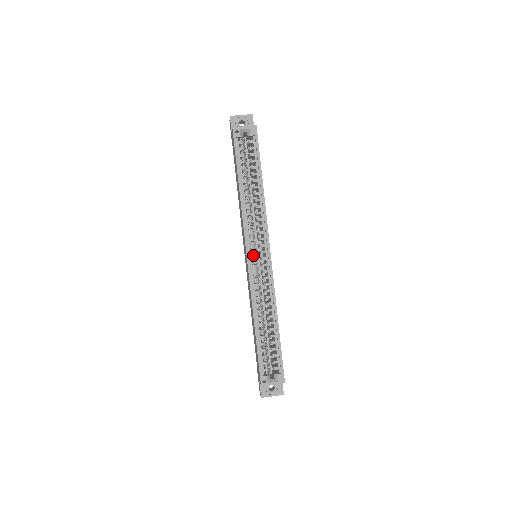
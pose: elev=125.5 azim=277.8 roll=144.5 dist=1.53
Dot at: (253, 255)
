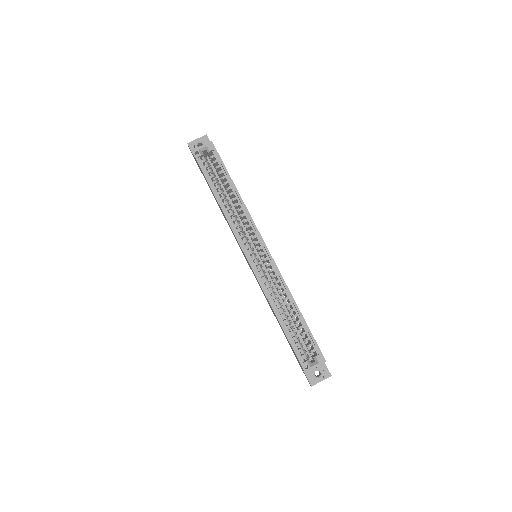
Dot at: (252, 254)
